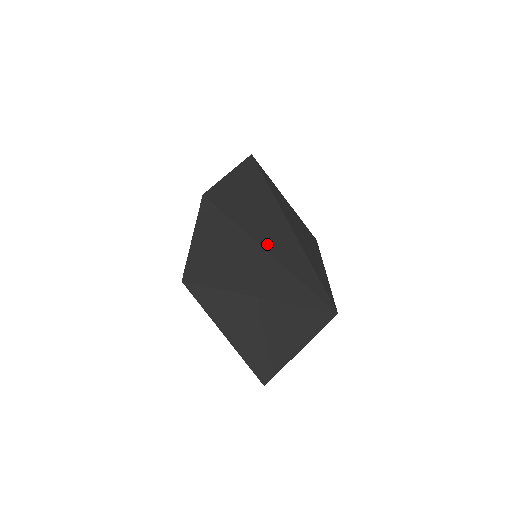
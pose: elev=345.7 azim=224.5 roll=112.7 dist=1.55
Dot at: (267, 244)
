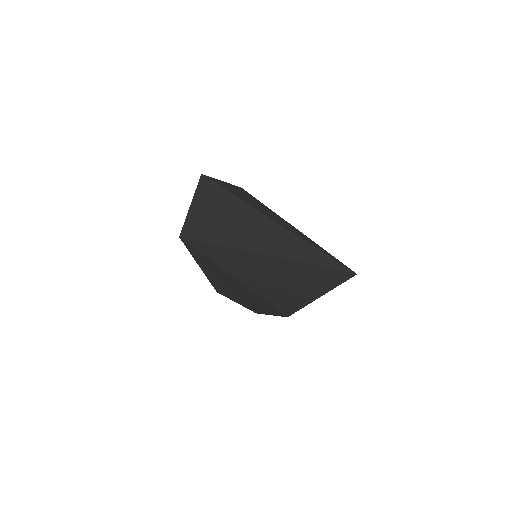
Dot at: (264, 213)
